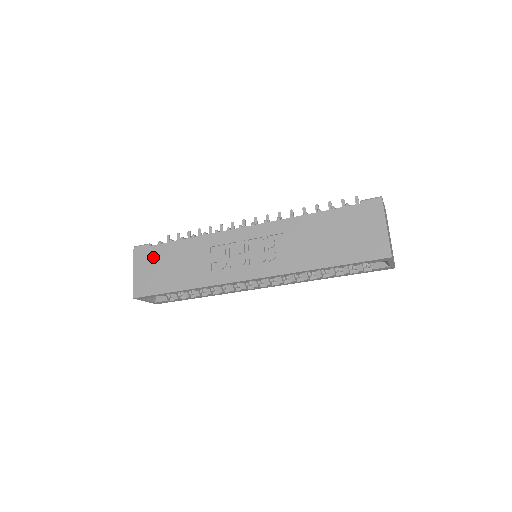
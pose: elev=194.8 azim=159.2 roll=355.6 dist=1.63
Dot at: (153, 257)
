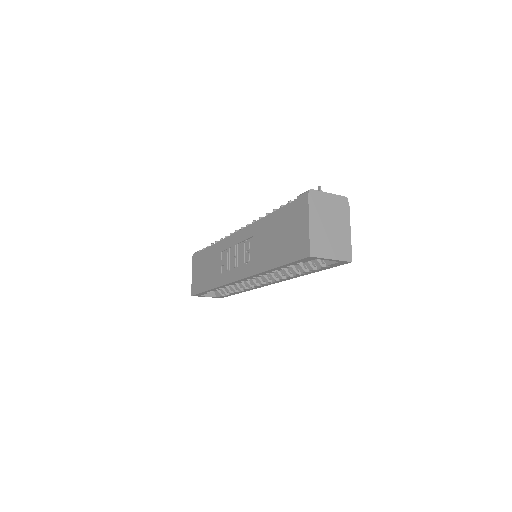
Dot at: (199, 262)
